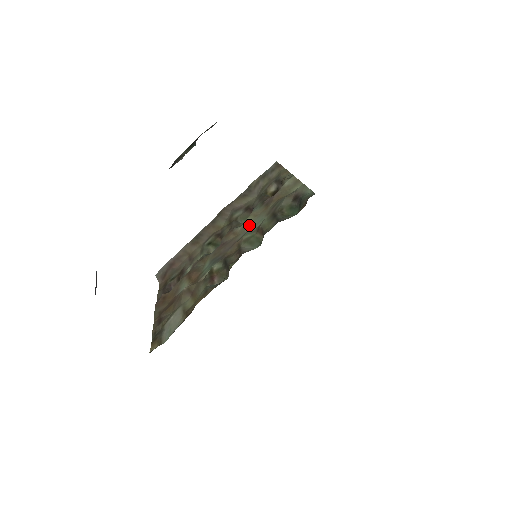
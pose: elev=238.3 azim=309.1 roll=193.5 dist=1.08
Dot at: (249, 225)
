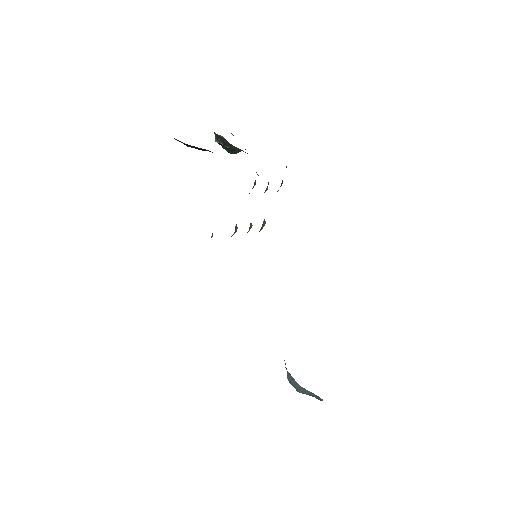
Dot at: occluded
